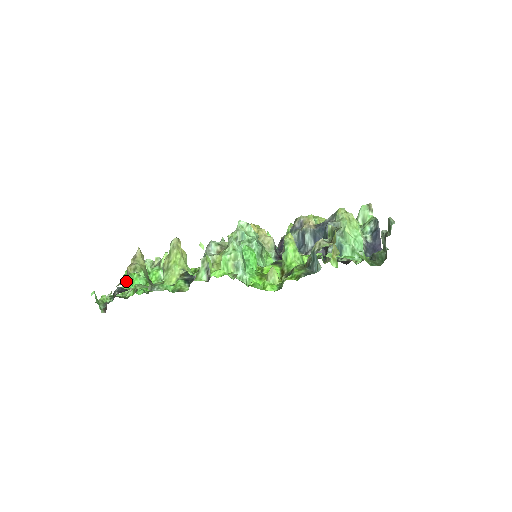
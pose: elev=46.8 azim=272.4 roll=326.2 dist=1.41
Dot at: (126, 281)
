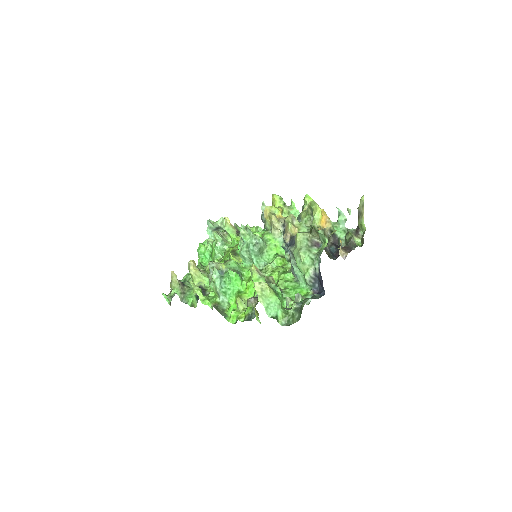
Dot at: (199, 254)
